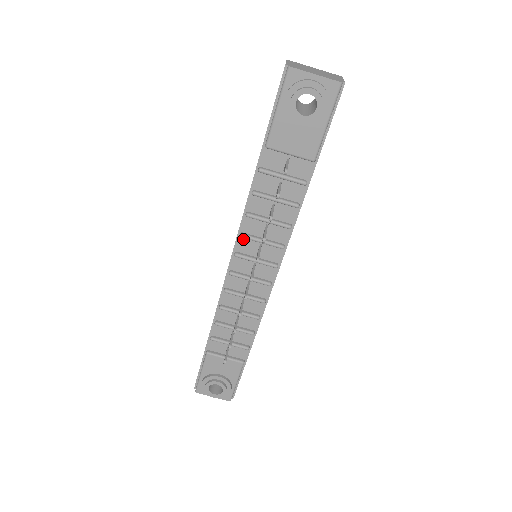
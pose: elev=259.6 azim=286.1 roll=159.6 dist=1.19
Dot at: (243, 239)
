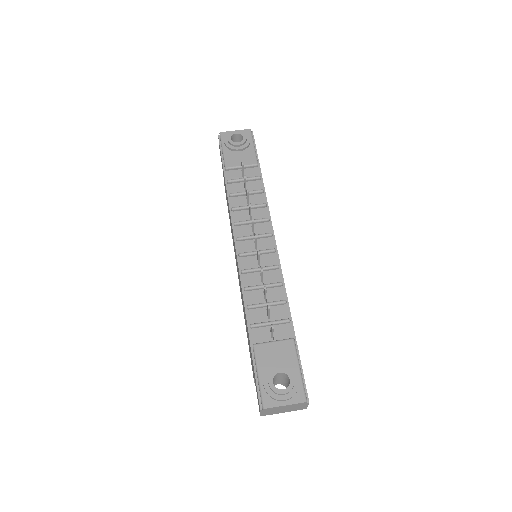
Dot at: (238, 228)
